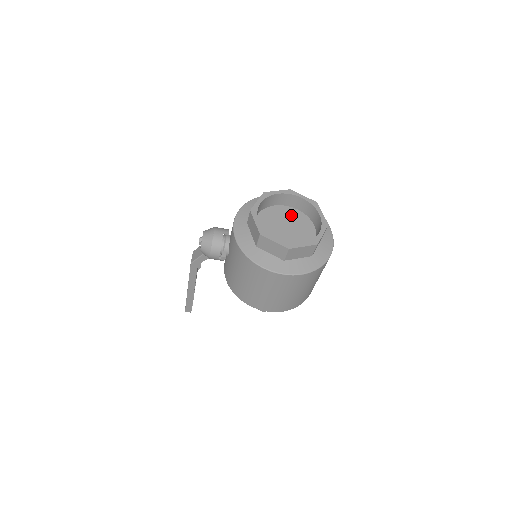
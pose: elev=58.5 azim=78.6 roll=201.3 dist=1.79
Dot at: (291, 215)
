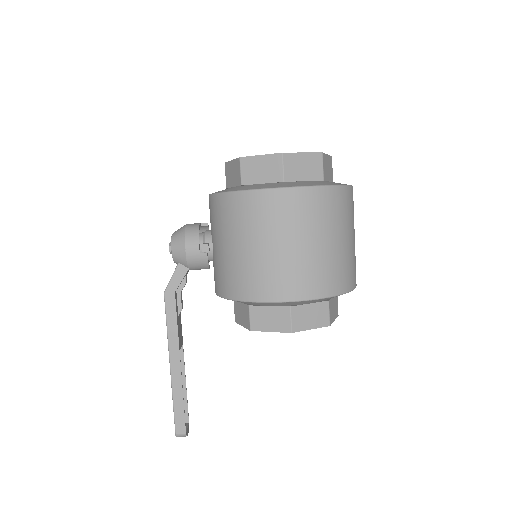
Dot at: occluded
